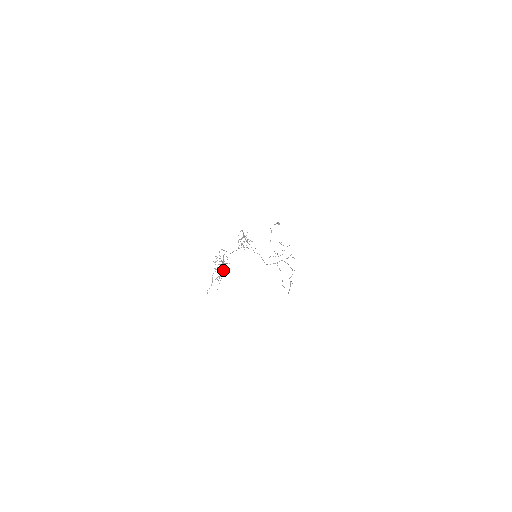
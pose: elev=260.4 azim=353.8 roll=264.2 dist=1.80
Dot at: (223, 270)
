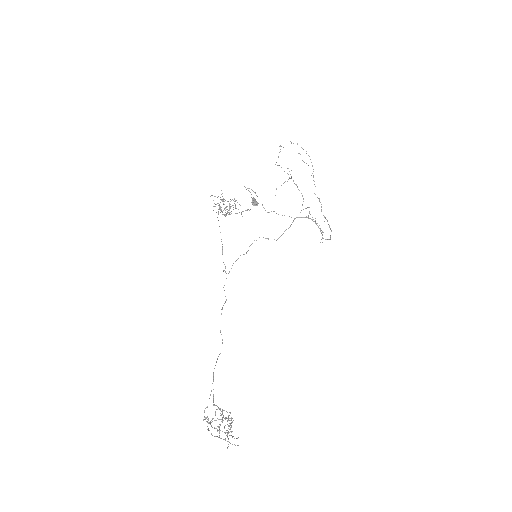
Dot at: occluded
